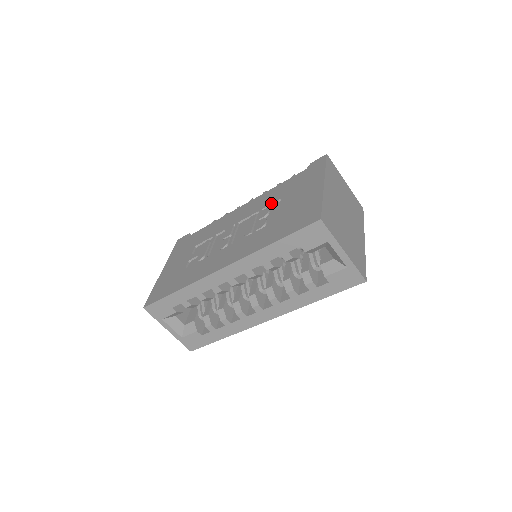
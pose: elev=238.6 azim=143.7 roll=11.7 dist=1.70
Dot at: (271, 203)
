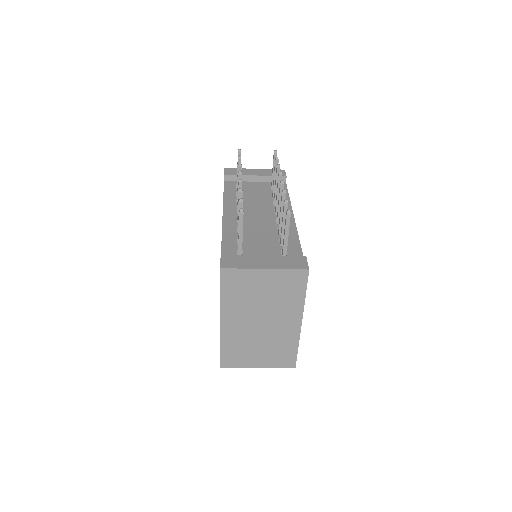
Dot at: occluded
